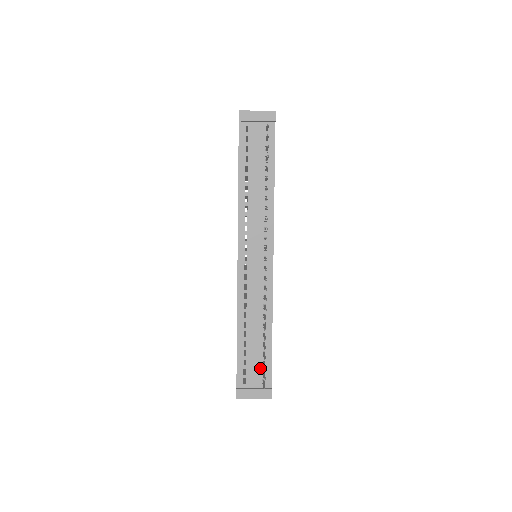
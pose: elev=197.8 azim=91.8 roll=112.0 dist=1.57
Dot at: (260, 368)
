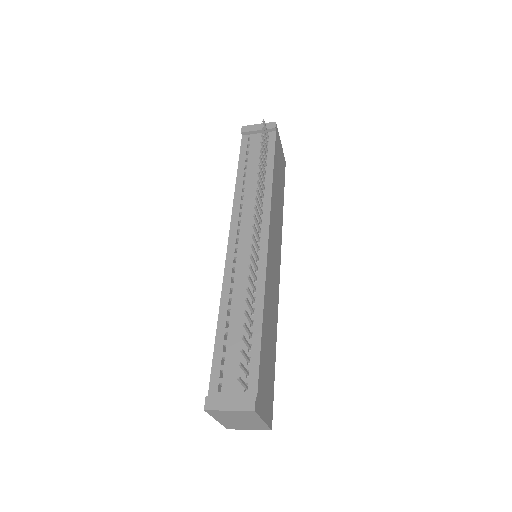
Dot at: occluded
